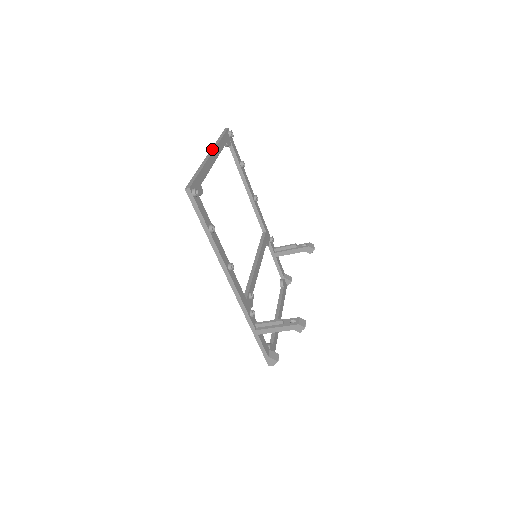
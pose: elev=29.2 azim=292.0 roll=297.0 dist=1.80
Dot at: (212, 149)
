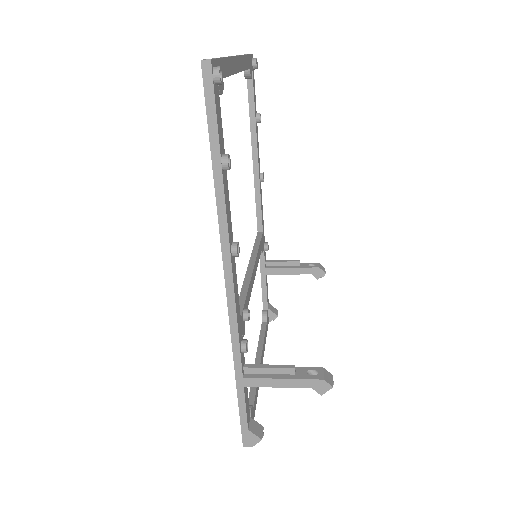
Dot at: occluded
